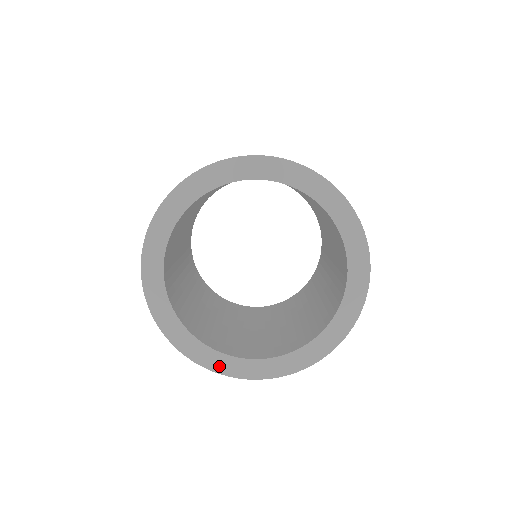
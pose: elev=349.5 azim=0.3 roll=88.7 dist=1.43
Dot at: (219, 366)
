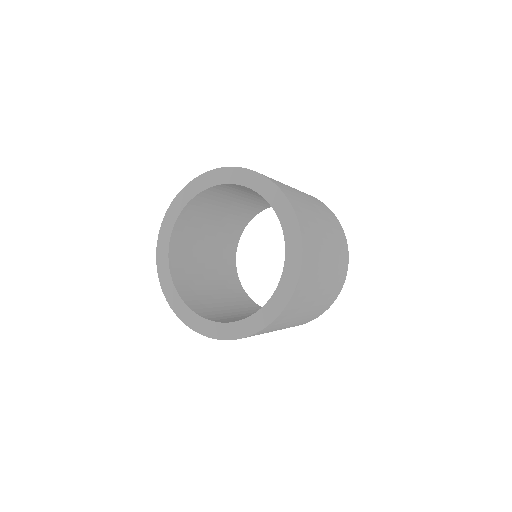
Dot at: (250, 329)
